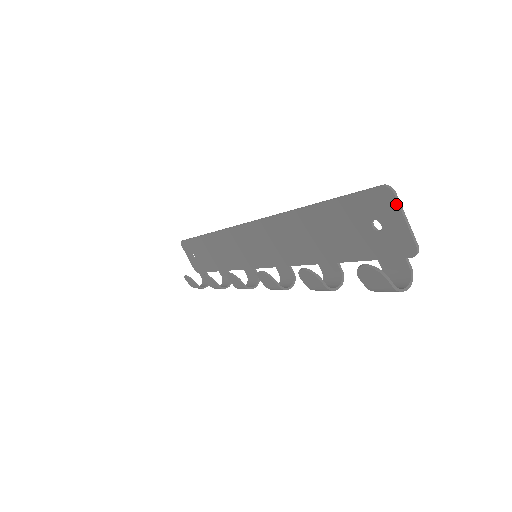
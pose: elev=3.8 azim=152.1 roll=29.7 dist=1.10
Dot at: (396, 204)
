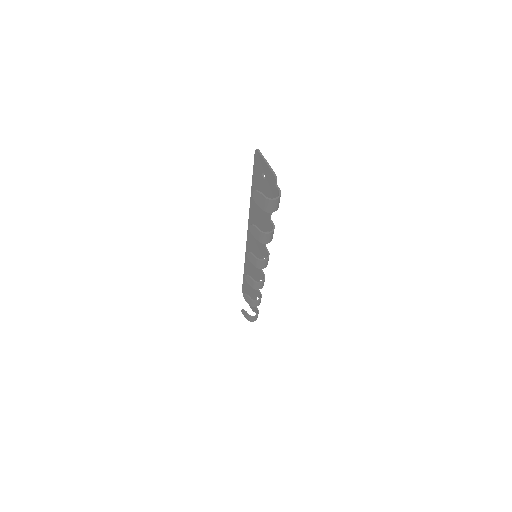
Dot at: (260, 156)
